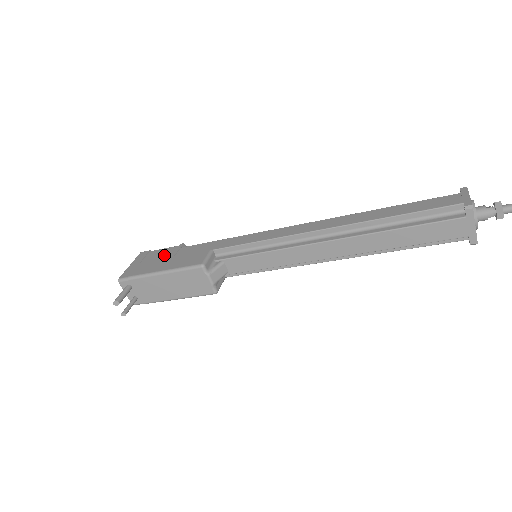
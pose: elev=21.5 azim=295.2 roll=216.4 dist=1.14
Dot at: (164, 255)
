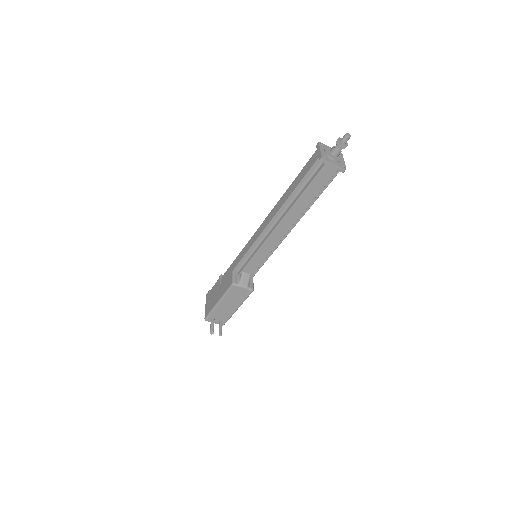
Dot at: (216, 289)
